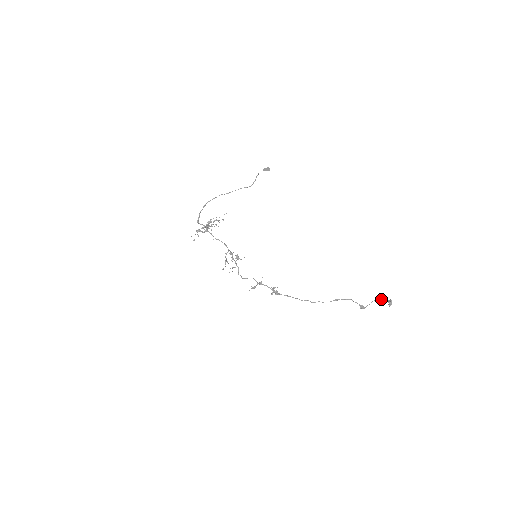
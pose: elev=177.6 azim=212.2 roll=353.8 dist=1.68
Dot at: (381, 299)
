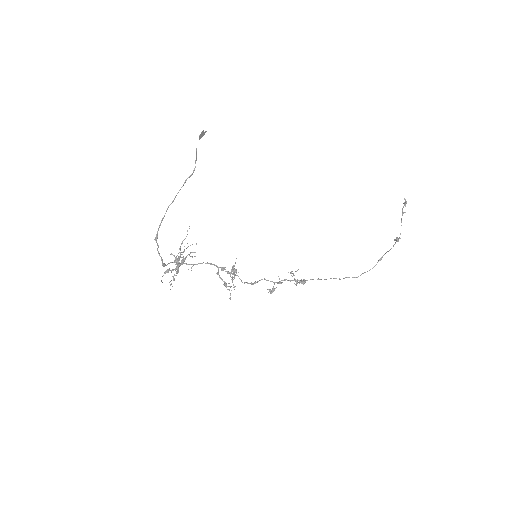
Dot at: (405, 212)
